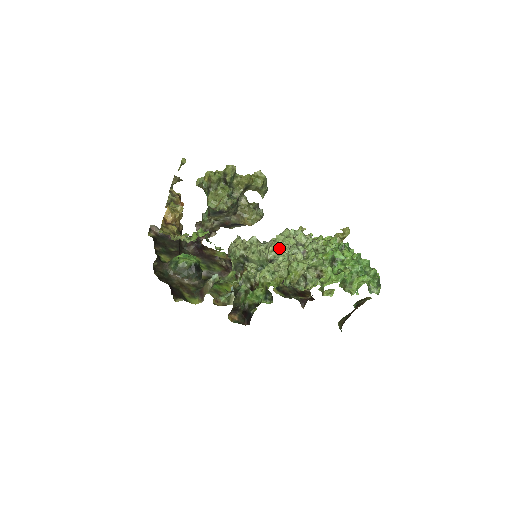
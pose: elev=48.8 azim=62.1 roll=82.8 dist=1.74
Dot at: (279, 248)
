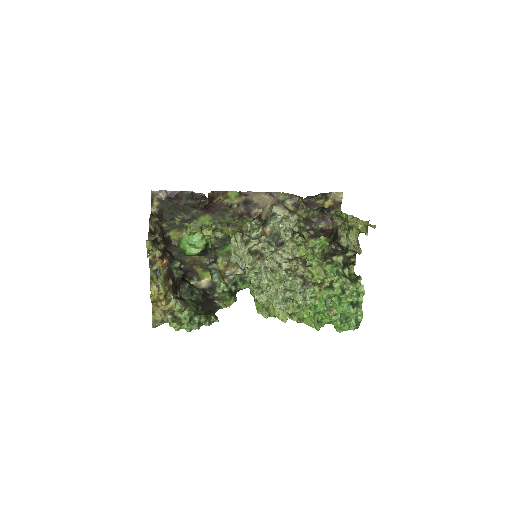
Dot at: (268, 286)
